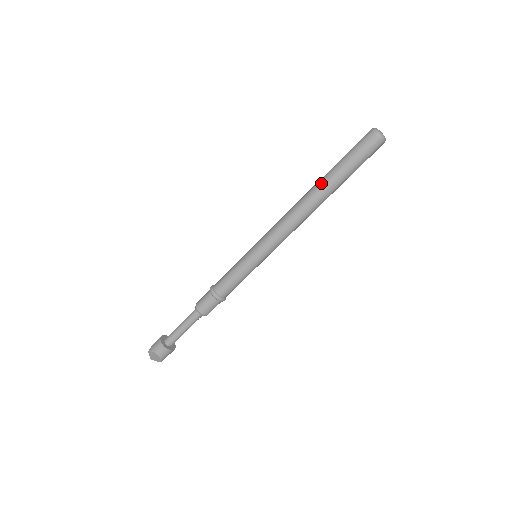
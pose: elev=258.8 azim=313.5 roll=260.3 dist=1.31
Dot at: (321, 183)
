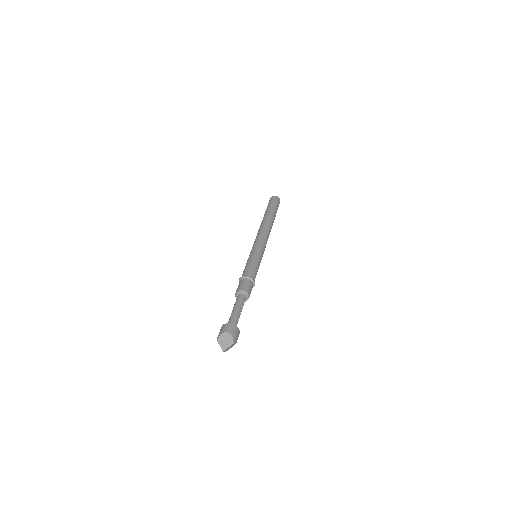
Dot at: (264, 216)
